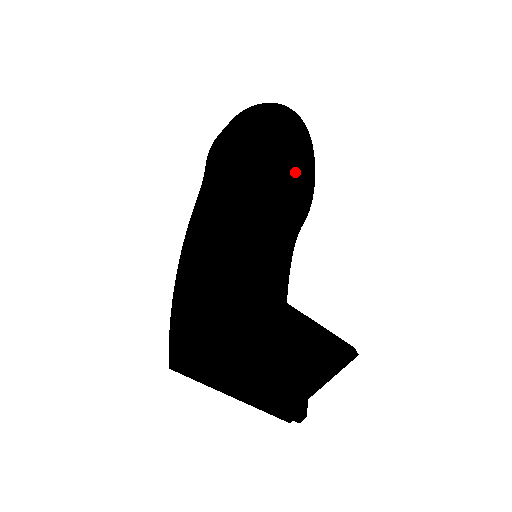
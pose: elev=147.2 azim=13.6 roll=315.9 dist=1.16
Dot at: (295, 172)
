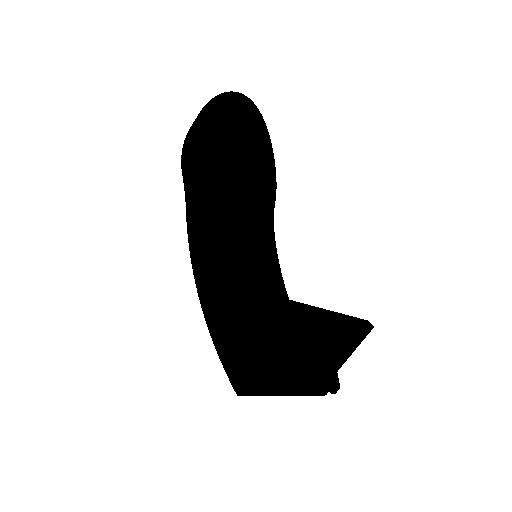
Dot at: (257, 156)
